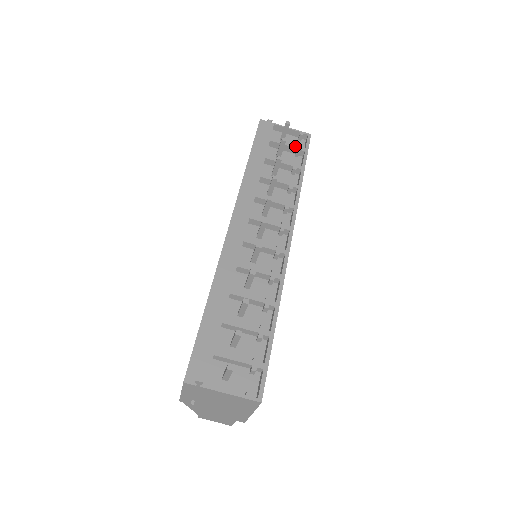
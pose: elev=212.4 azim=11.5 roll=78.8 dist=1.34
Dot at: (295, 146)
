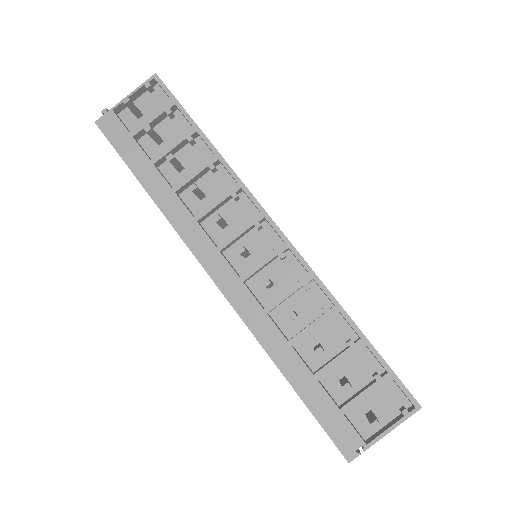
Dot at: (160, 111)
